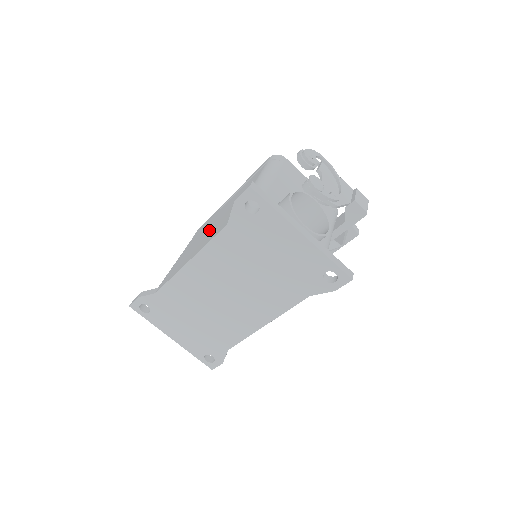
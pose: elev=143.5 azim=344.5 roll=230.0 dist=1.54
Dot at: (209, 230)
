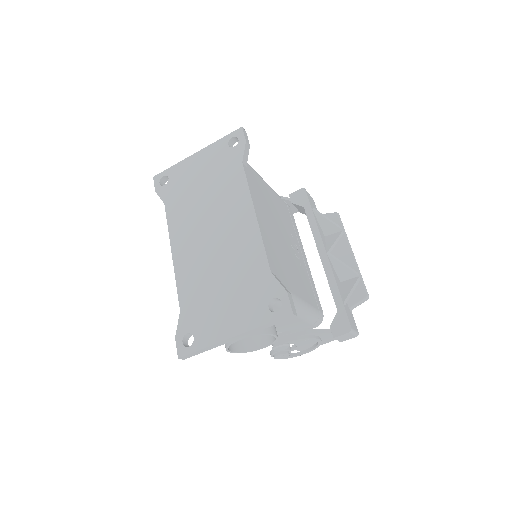
Dot at: occluded
